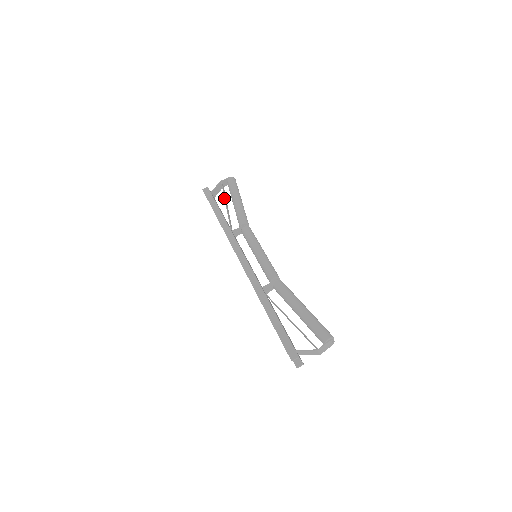
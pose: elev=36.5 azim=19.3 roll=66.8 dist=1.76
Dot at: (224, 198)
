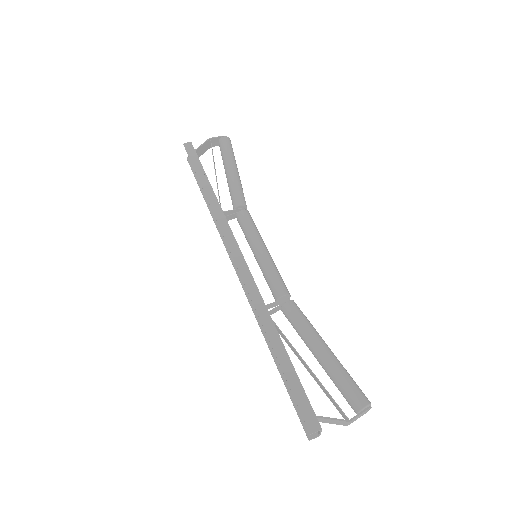
Dot at: occluded
